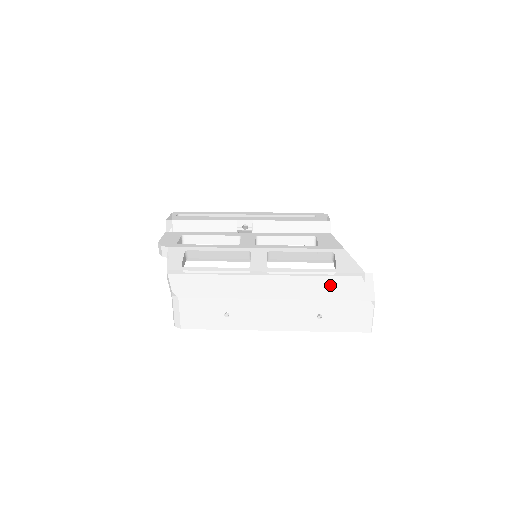
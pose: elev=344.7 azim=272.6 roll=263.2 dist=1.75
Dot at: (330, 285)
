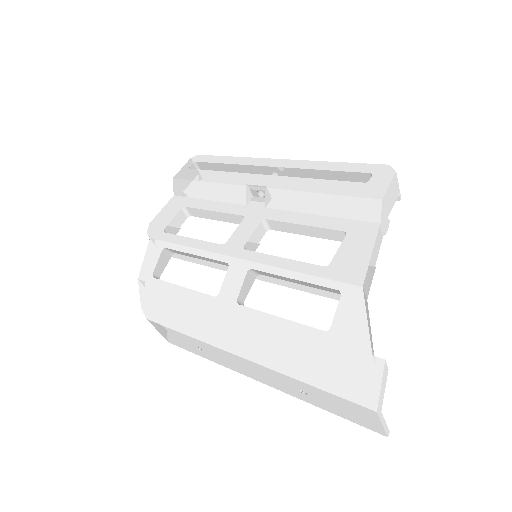
Dot at: (311, 359)
